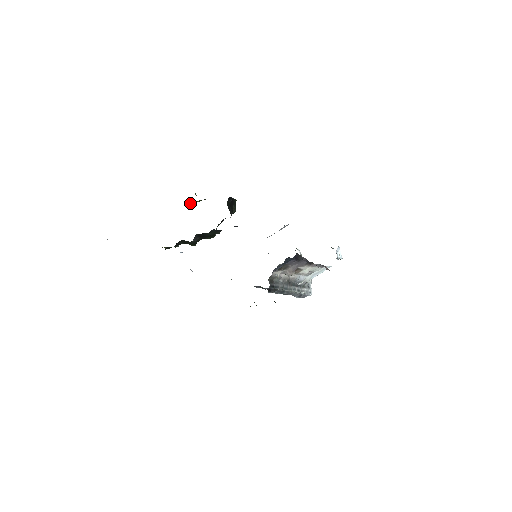
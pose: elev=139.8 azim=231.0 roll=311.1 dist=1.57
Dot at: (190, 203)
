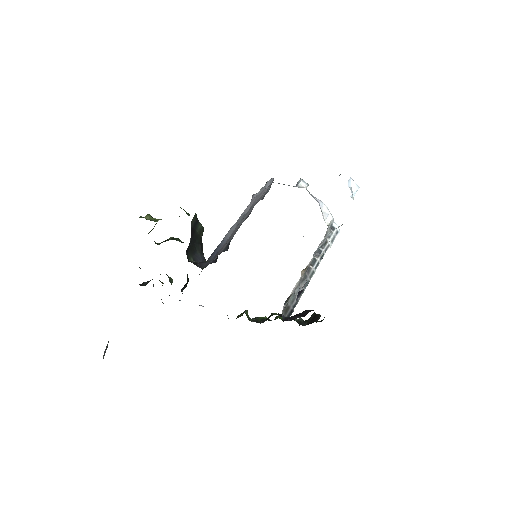
Dot at: occluded
